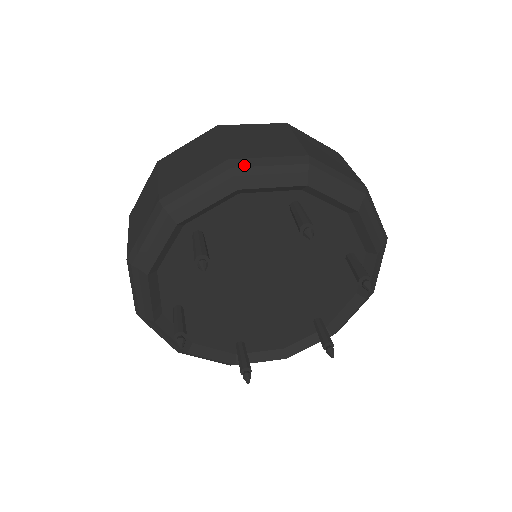
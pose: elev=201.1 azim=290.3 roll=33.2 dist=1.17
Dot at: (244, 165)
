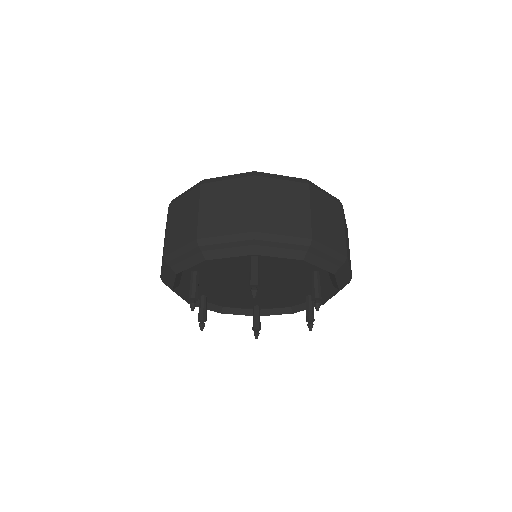
Dot at: (207, 244)
